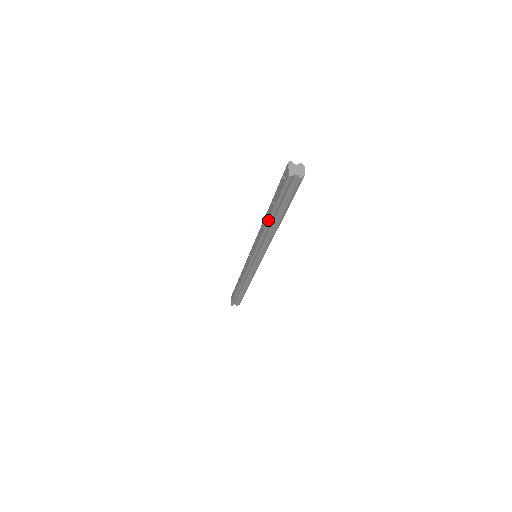
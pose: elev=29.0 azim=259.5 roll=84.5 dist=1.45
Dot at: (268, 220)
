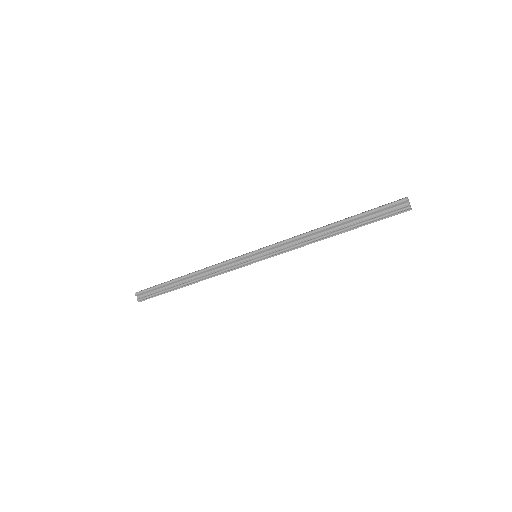
Dot at: (334, 223)
